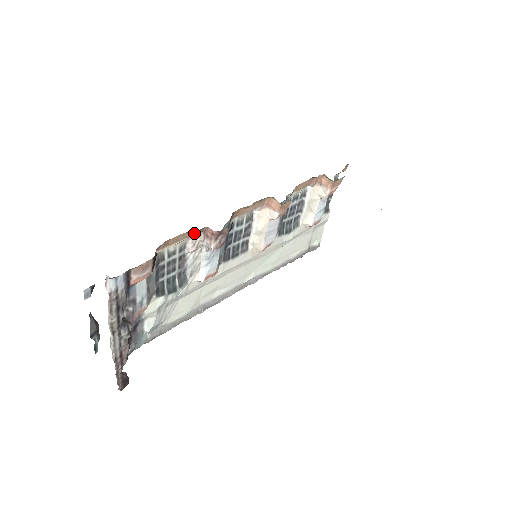
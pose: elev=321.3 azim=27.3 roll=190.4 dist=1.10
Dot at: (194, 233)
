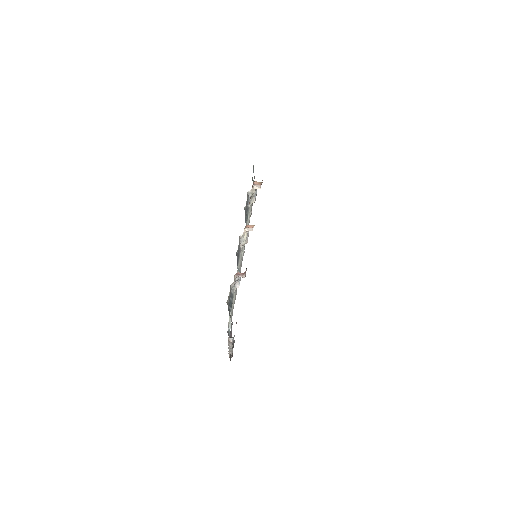
Dot at: occluded
